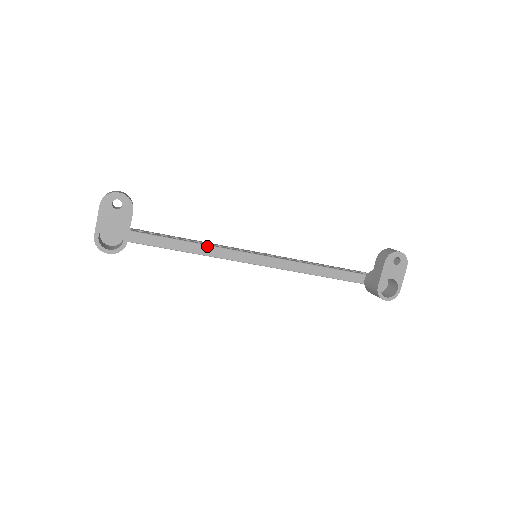
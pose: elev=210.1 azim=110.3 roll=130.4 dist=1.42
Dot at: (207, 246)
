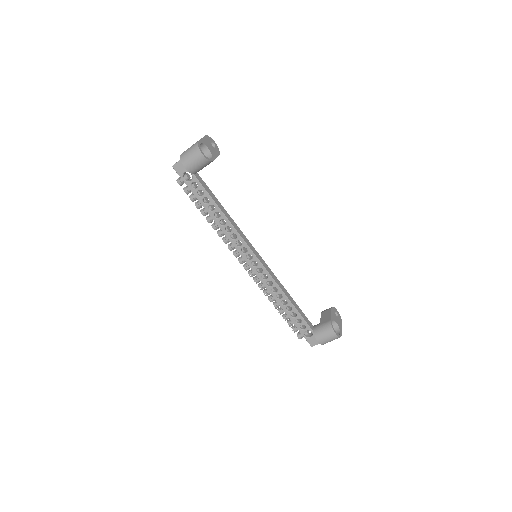
Dot at: (234, 222)
